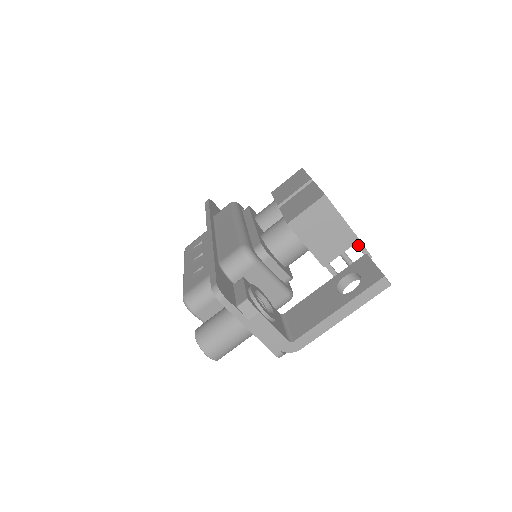
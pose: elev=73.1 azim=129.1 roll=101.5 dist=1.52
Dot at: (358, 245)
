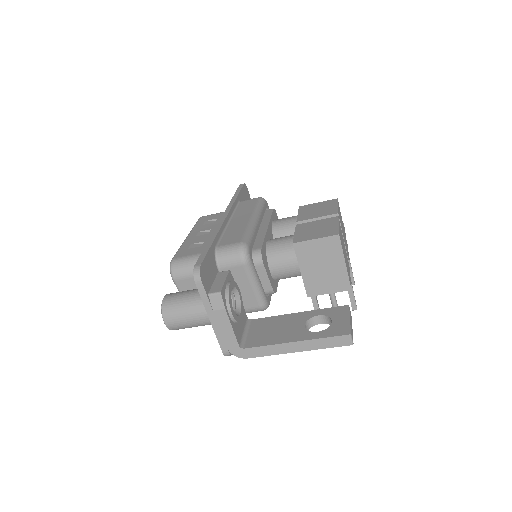
Dot at: (349, 293)
